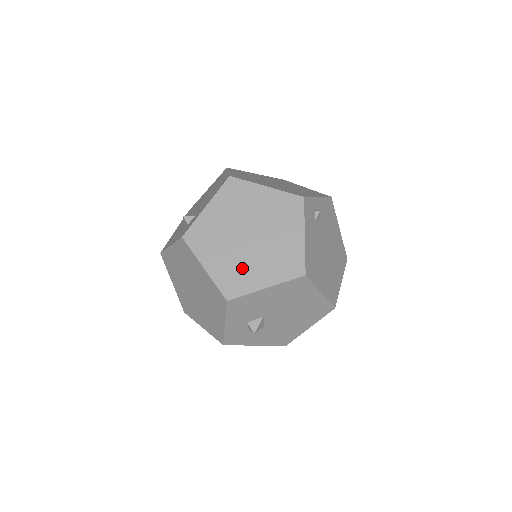
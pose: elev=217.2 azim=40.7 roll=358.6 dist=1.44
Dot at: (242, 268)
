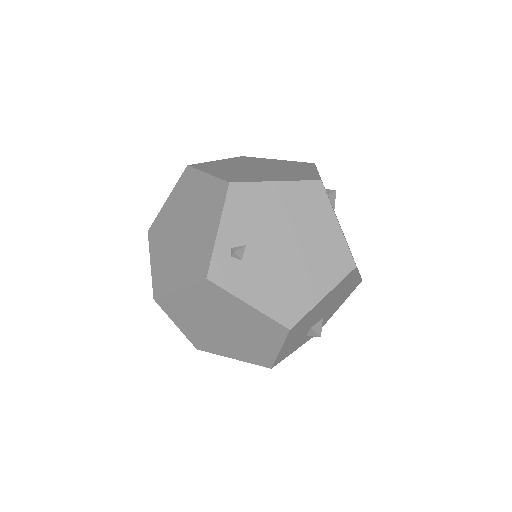
Dot at: (249, 348)
